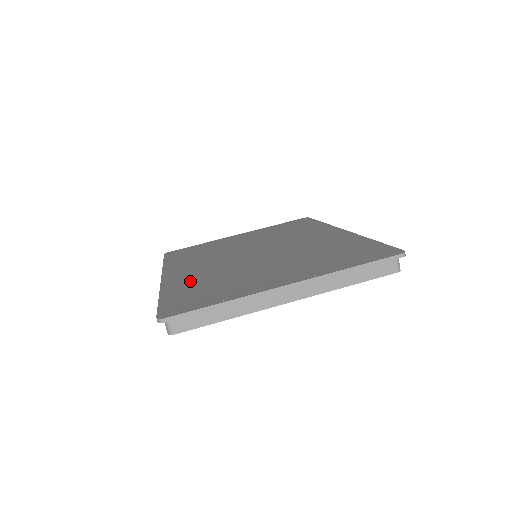
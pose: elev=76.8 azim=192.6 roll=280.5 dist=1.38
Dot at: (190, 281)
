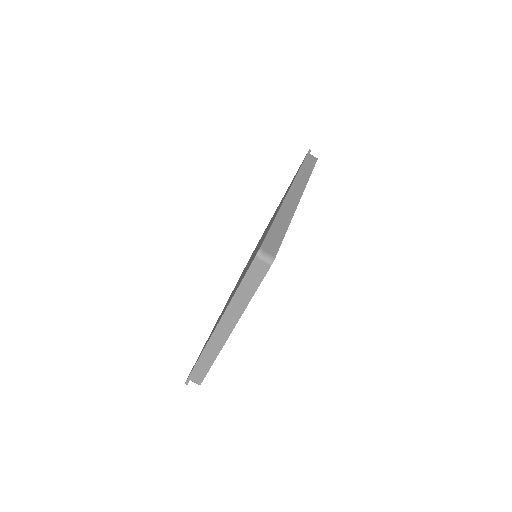
Dot at: occluded
